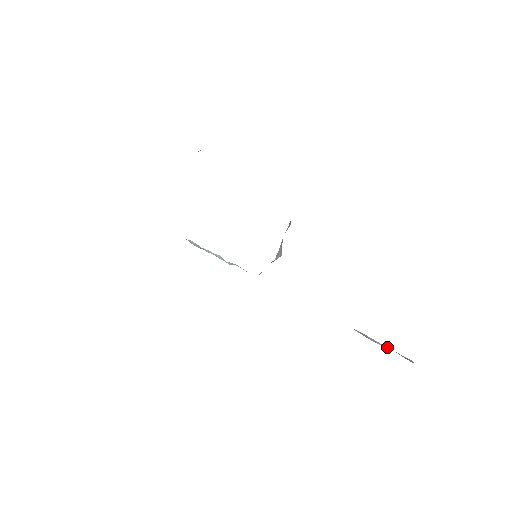
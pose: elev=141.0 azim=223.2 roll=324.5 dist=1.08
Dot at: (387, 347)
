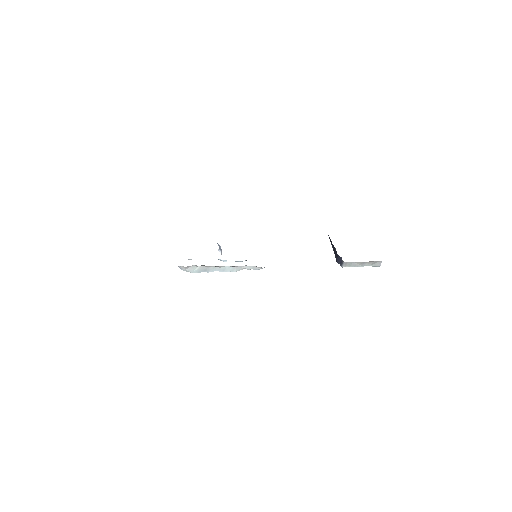
Dot at: (365, 265)
